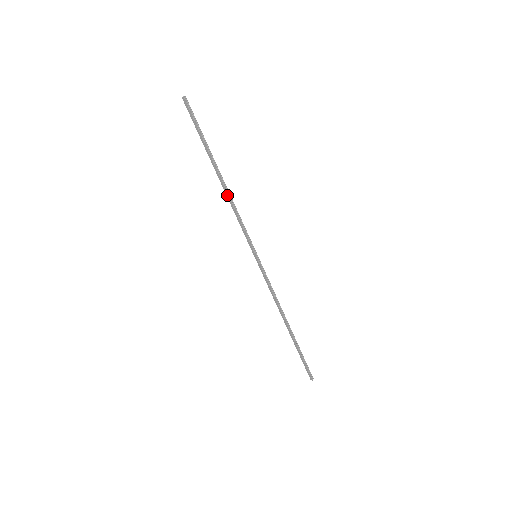
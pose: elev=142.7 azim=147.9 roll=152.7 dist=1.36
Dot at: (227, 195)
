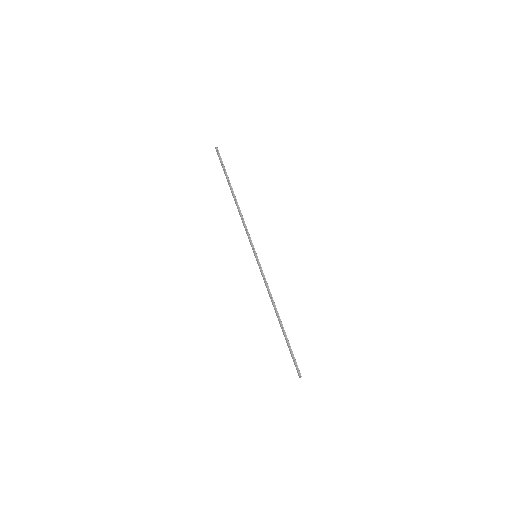
Dot at: (238, 209)
